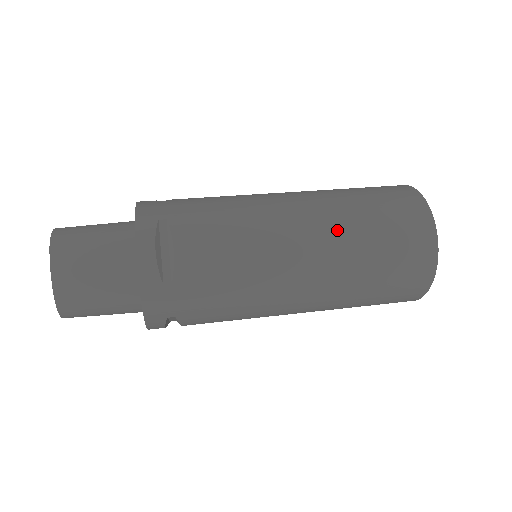
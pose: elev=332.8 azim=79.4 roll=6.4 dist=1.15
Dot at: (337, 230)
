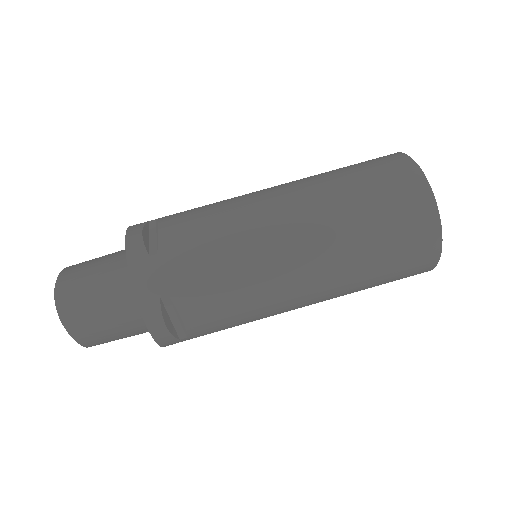
Dot at: (340, 272)
